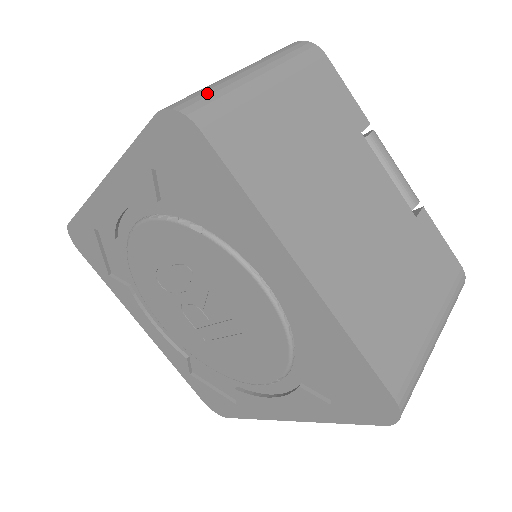
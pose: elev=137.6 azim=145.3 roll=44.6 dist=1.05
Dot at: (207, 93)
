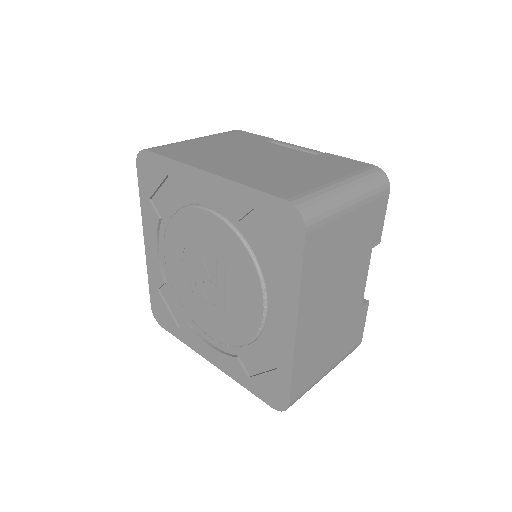
Dot at: occluded
